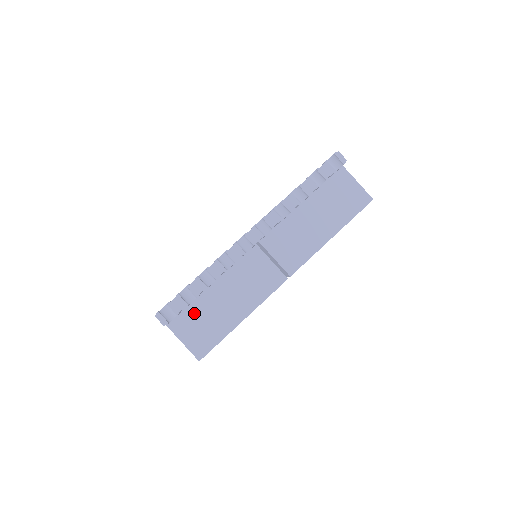
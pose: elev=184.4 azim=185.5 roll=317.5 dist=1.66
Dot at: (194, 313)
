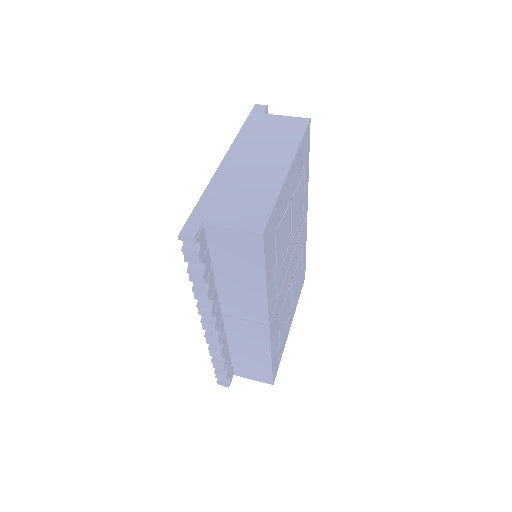
Dot at: (239, 365)
